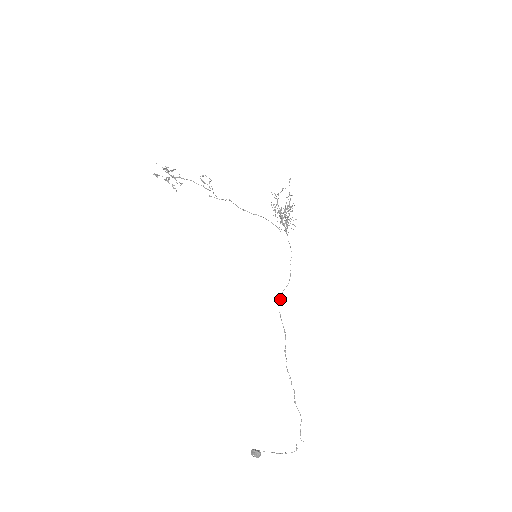
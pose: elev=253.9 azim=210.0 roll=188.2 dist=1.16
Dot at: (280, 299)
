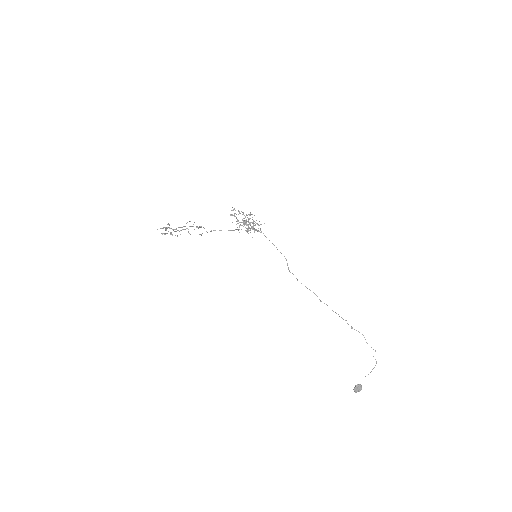
Dot at: occluded
